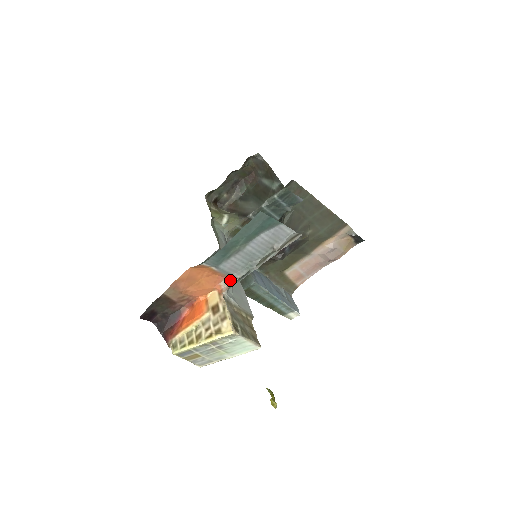
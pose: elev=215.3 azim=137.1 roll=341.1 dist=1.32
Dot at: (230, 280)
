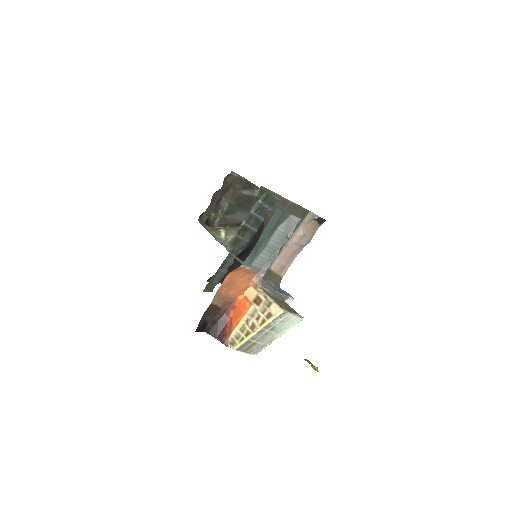
Dot at: (260, 274)
